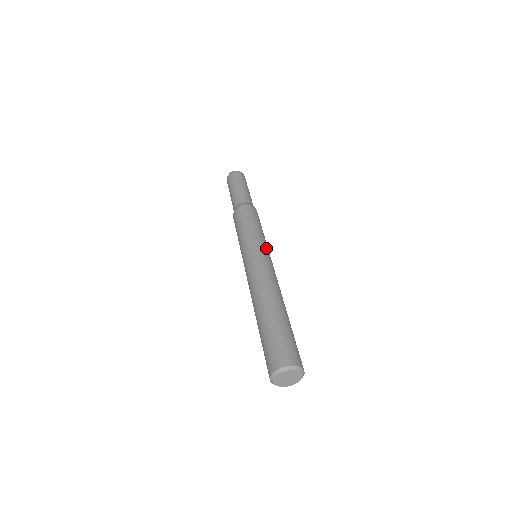
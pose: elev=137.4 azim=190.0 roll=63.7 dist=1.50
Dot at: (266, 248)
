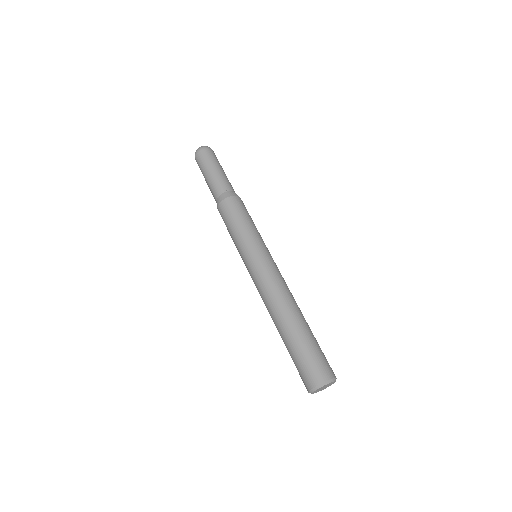
Dot at: (259, 249)
